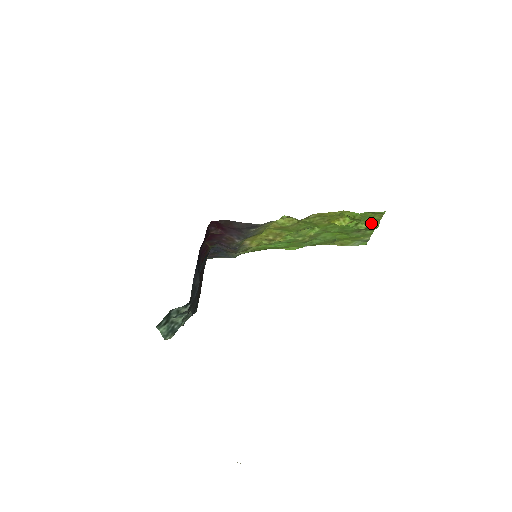
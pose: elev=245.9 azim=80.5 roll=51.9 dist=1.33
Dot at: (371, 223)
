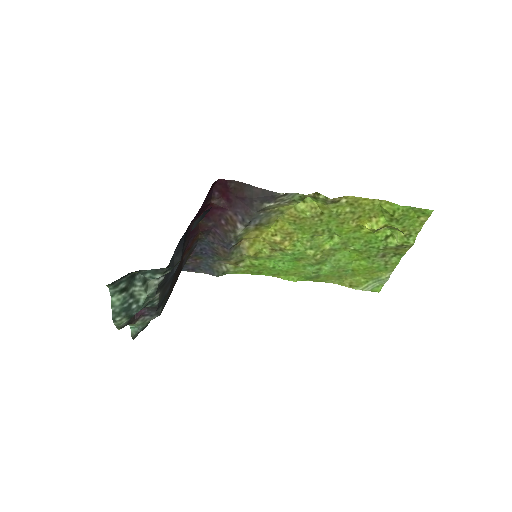
Dot at: (406, 235)
